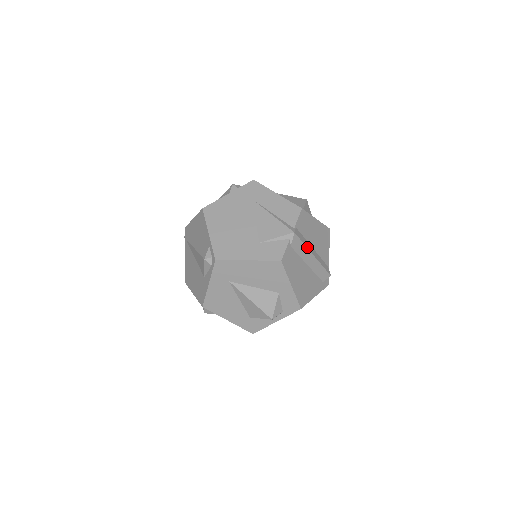
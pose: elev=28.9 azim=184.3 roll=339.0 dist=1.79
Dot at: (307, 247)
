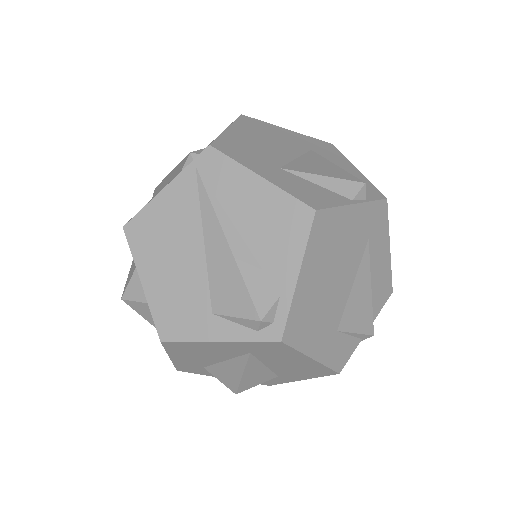
Dot at: occluded
